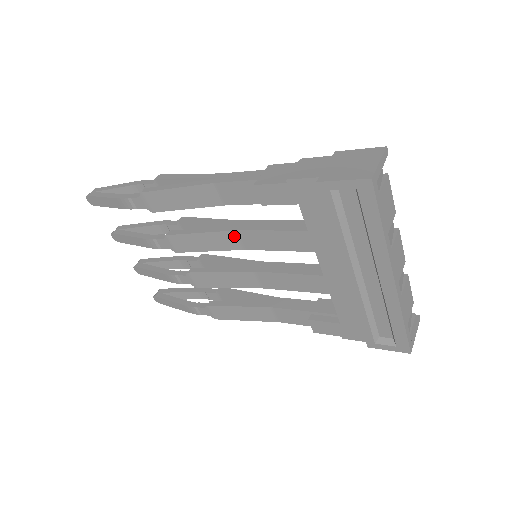
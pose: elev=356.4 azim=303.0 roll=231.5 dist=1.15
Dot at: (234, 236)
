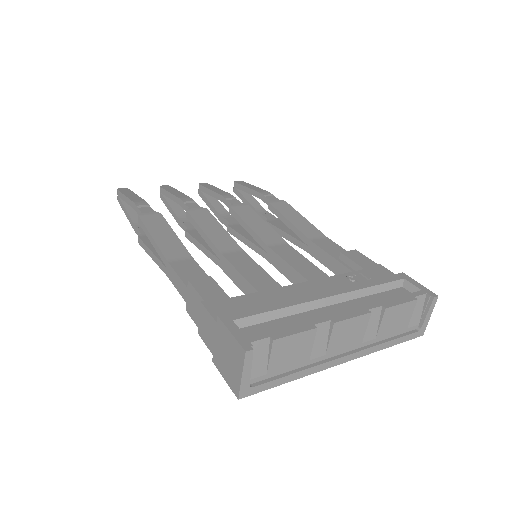
Dot at: occluded
